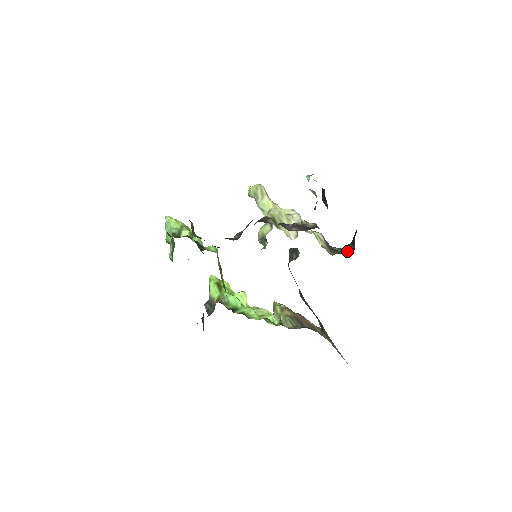
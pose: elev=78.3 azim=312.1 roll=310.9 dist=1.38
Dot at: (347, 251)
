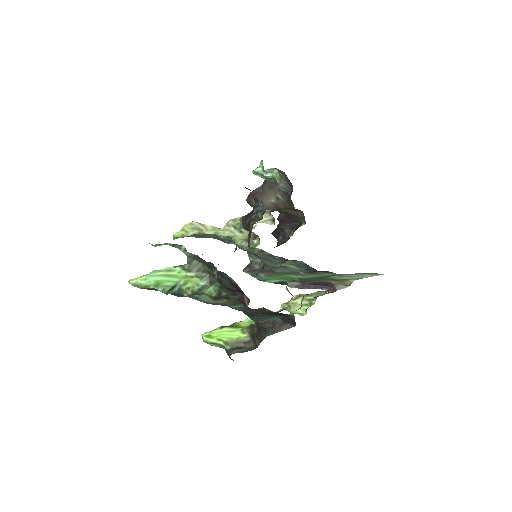
Dot at: (296, 229)
